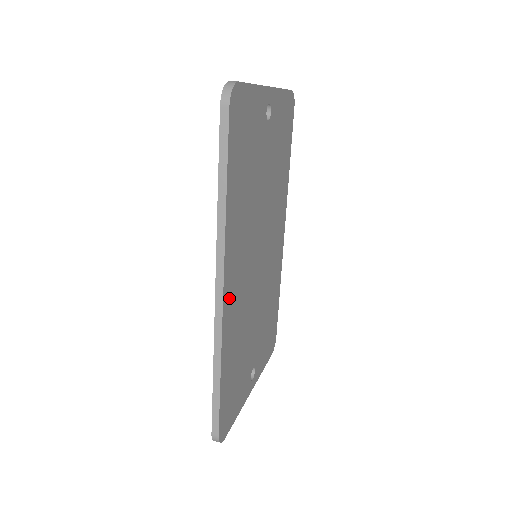
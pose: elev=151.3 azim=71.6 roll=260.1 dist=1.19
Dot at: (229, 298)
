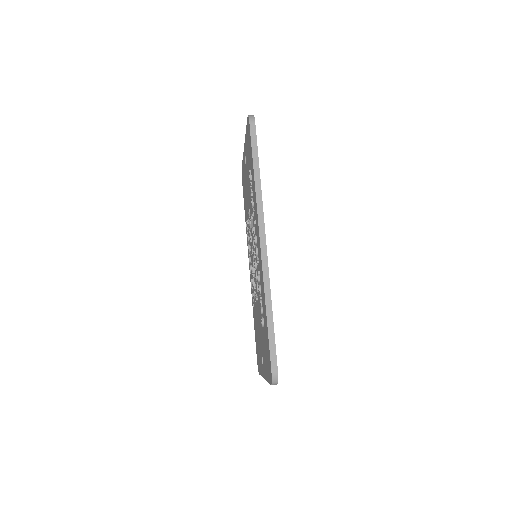
Dot at: occluded
